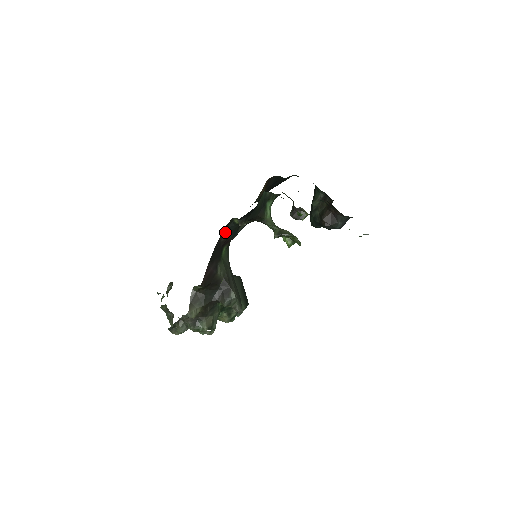
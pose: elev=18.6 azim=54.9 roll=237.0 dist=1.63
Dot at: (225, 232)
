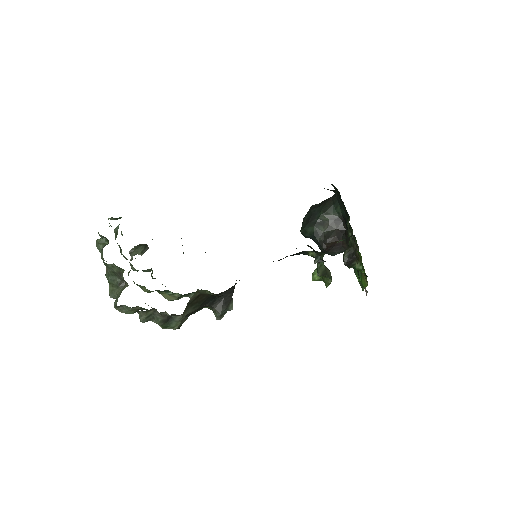
Dot at: occluded
